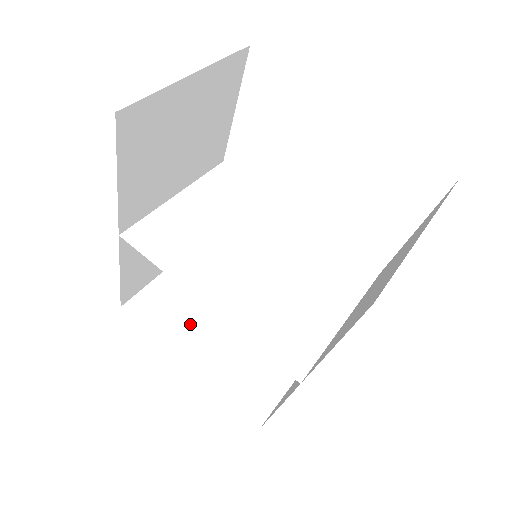
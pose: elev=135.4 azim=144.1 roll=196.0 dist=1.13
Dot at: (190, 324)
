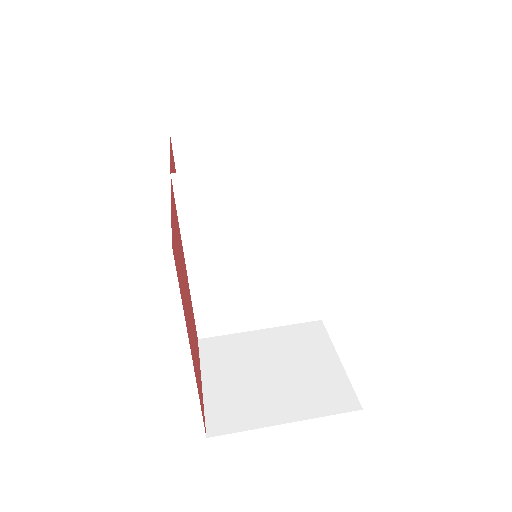
Dot at: occluded
